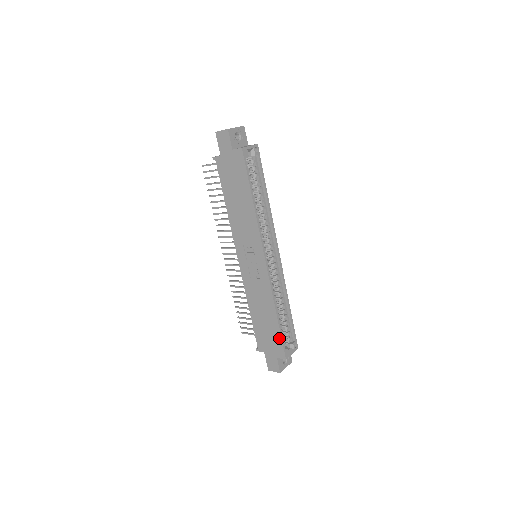
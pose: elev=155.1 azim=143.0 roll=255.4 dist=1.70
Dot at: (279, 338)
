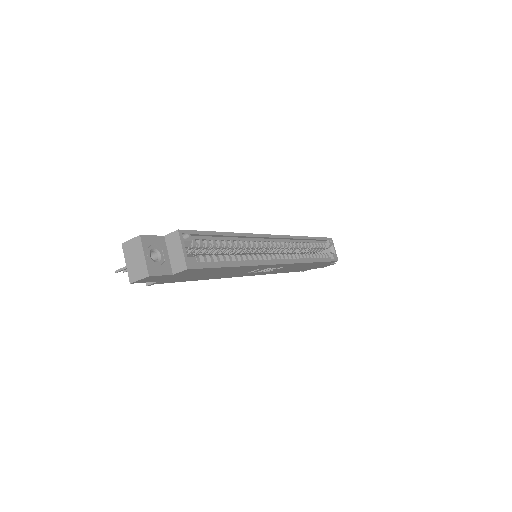
Dot at: occluded
